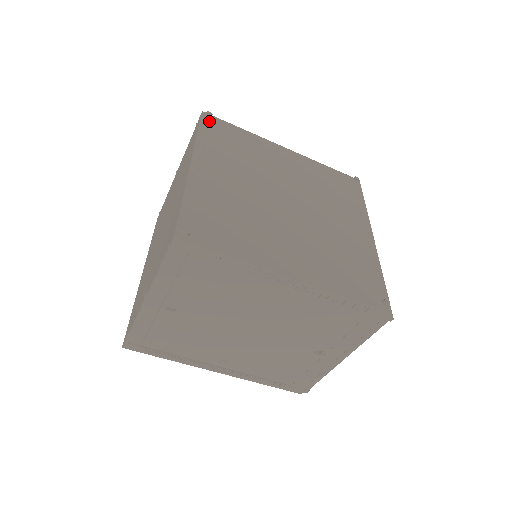
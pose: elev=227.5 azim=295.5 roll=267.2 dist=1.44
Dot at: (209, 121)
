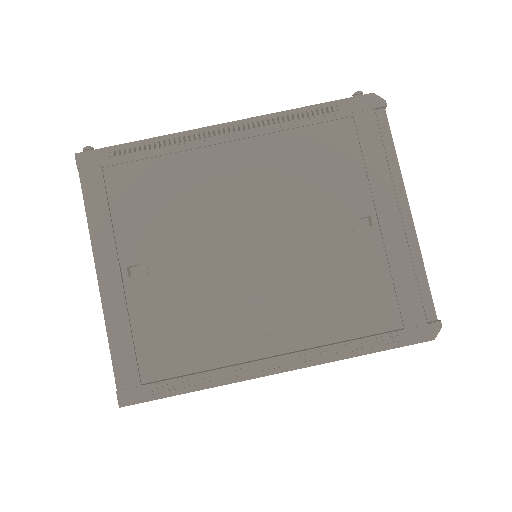
Dot at: occluded
